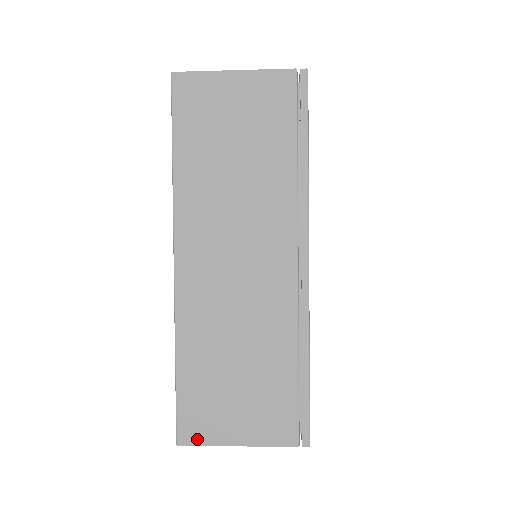
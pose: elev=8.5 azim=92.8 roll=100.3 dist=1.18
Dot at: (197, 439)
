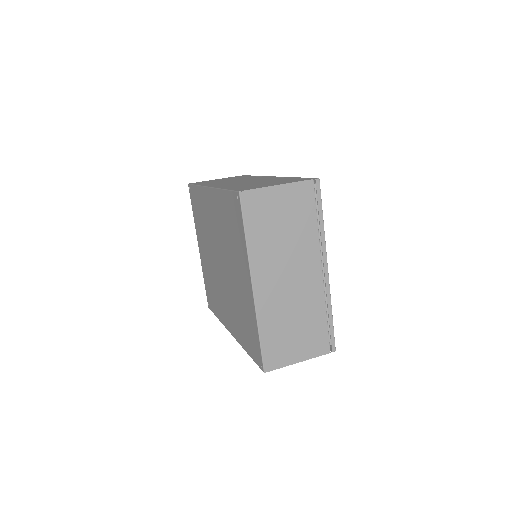
Dot at: occluded
